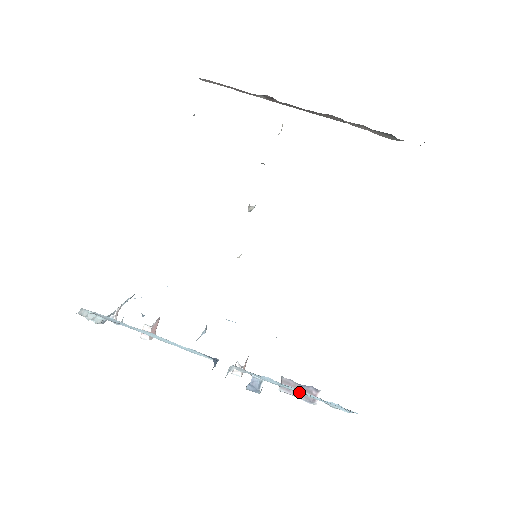
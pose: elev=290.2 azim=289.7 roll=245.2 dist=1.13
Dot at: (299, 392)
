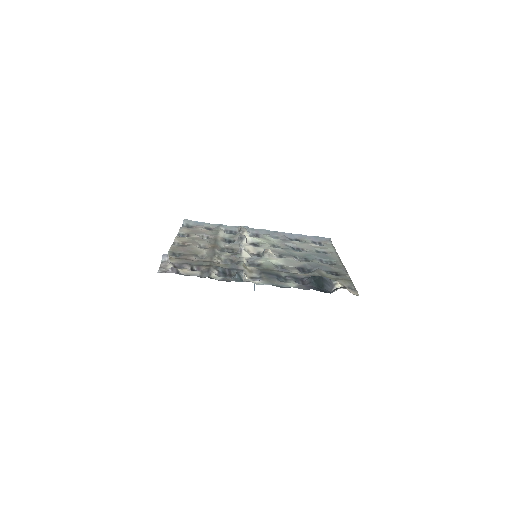
Dot at: occluded
